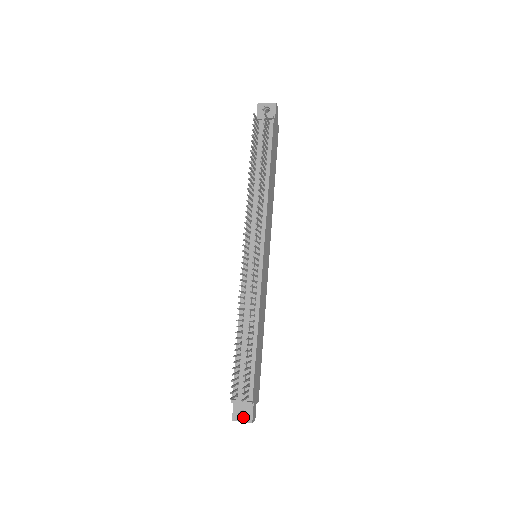
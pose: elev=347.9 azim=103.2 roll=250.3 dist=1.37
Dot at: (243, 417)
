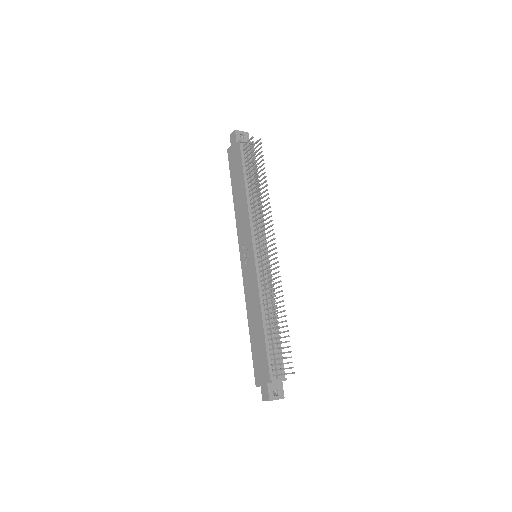
Dot at: (275, 396)
